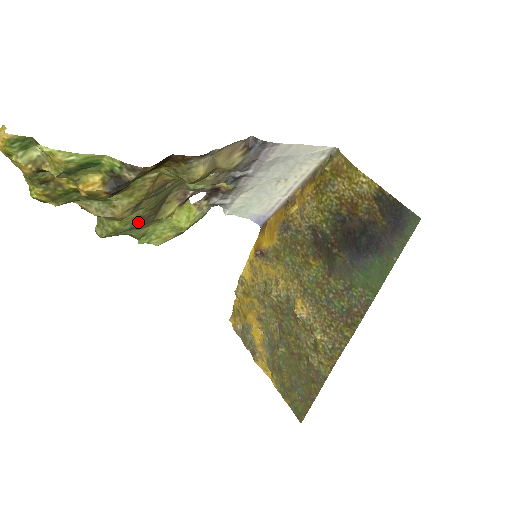
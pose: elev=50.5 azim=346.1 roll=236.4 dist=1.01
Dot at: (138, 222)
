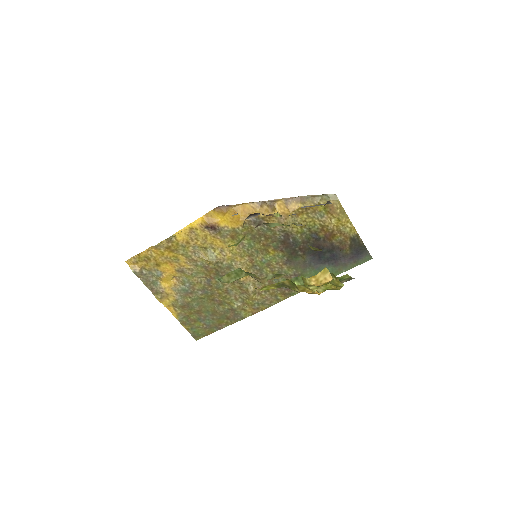
Dot at: occluded
